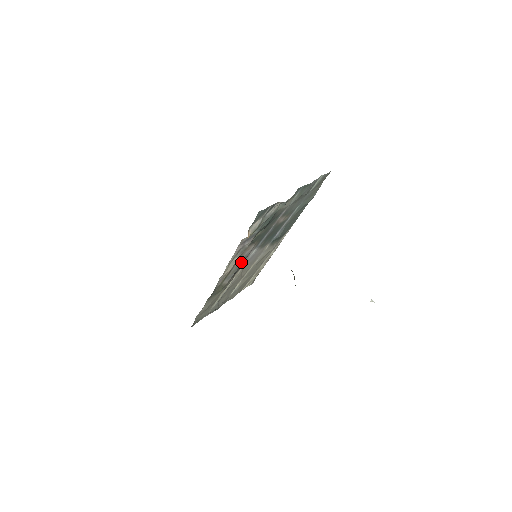
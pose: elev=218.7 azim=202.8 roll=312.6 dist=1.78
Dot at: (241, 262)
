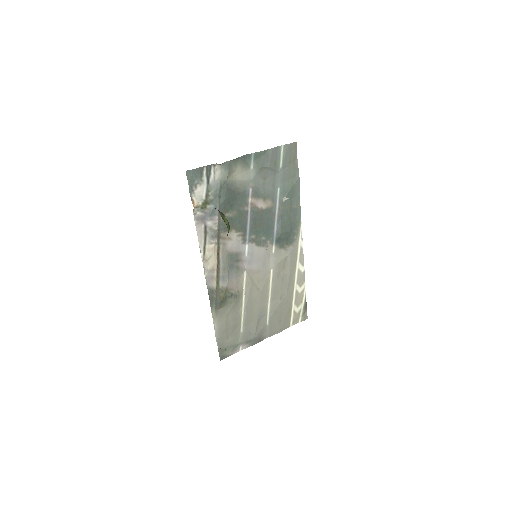
Dot at: (231, 258)
